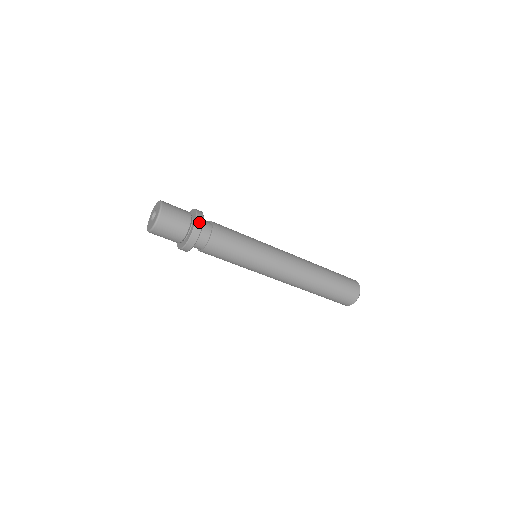
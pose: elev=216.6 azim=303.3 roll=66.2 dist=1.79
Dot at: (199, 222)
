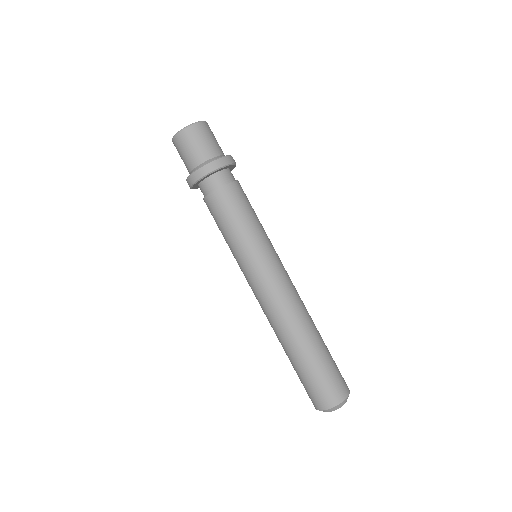
Dot at: (223, 161)
